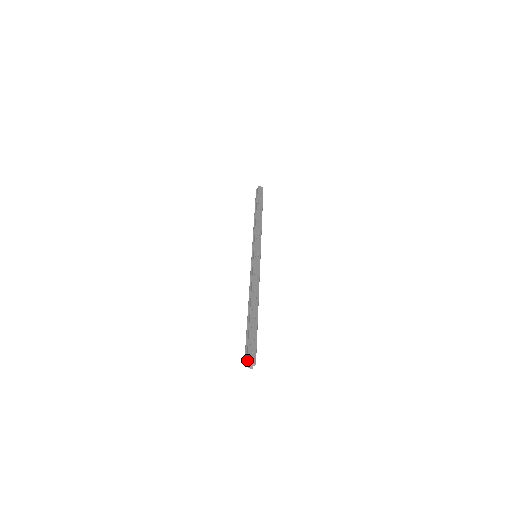
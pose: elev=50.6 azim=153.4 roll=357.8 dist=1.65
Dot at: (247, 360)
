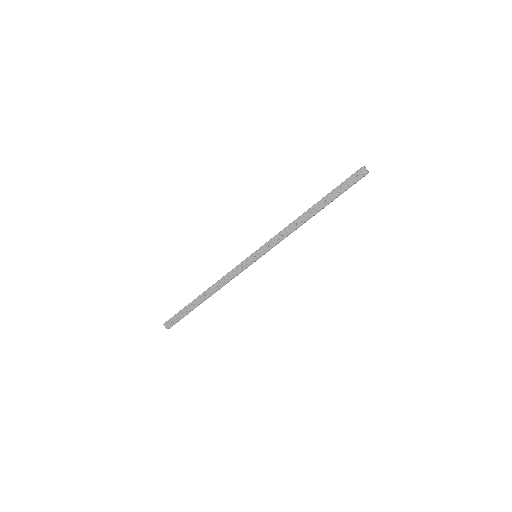
Dot at: (164, 323)
